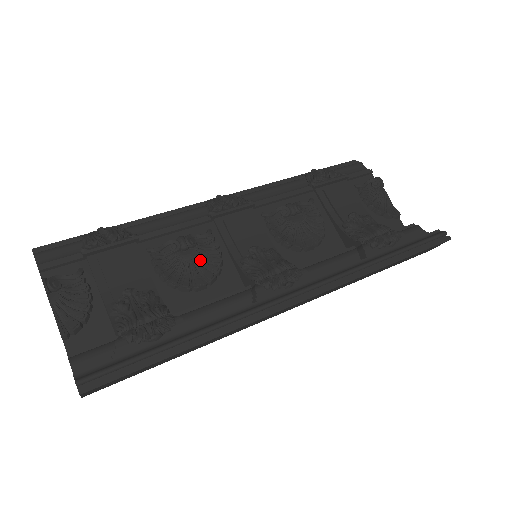
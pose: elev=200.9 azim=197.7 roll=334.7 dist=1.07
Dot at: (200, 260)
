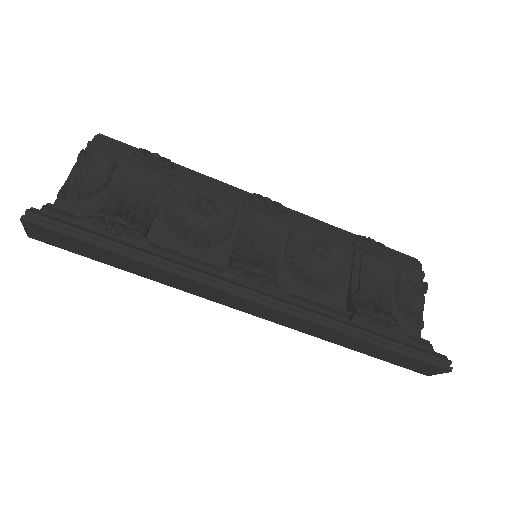
Dot at: (208, 224)
